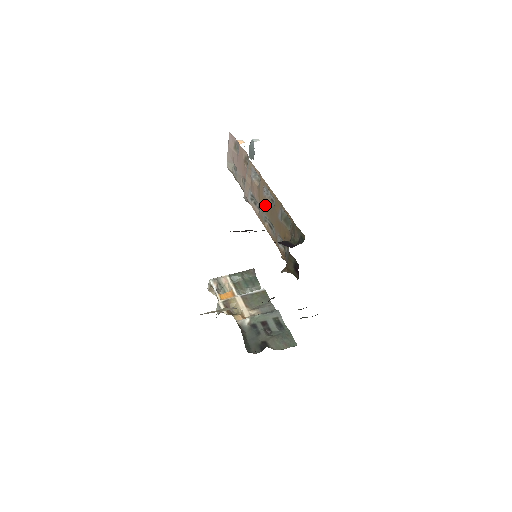
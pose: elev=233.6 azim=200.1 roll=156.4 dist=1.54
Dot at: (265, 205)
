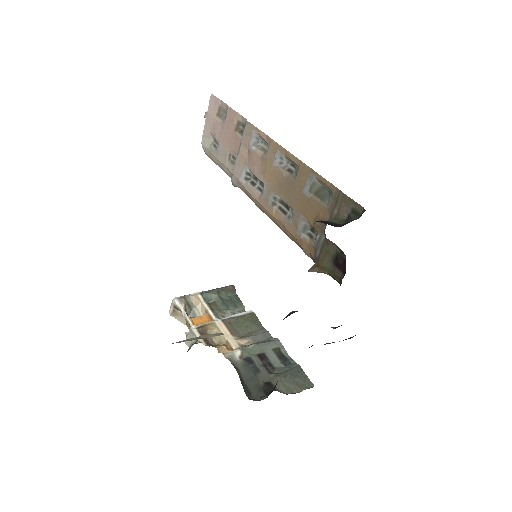
Dot at: (275, 180)
